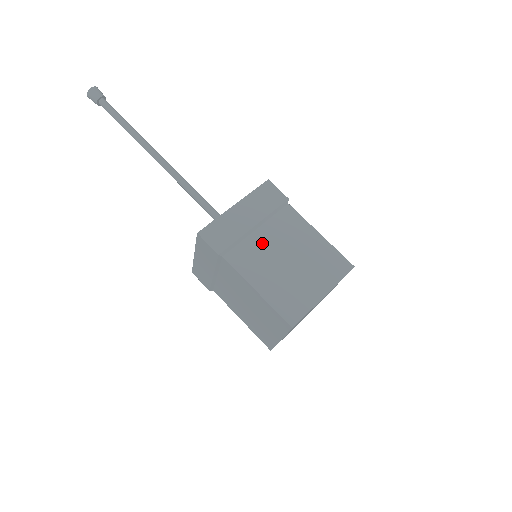
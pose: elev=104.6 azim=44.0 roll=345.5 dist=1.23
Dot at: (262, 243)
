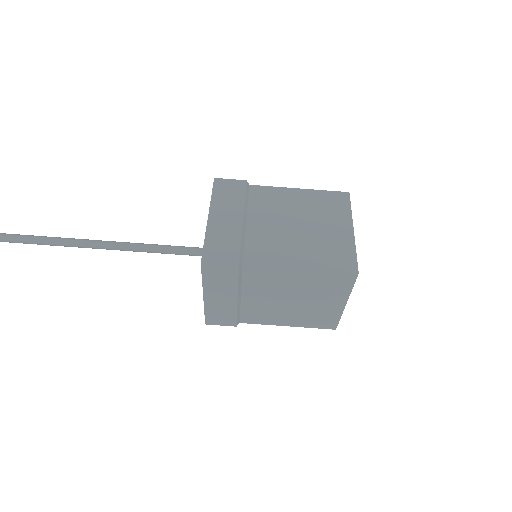
Dot at: (257, 302)
